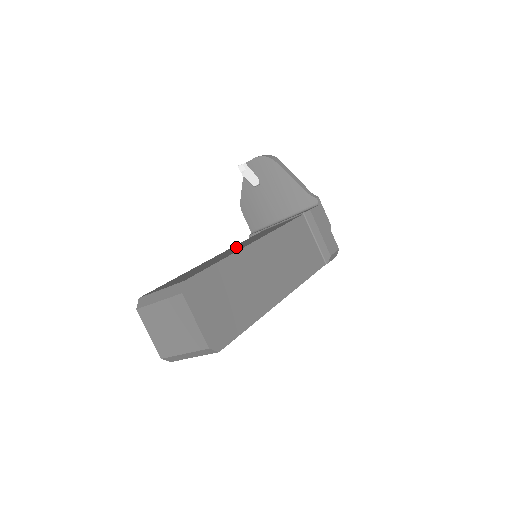
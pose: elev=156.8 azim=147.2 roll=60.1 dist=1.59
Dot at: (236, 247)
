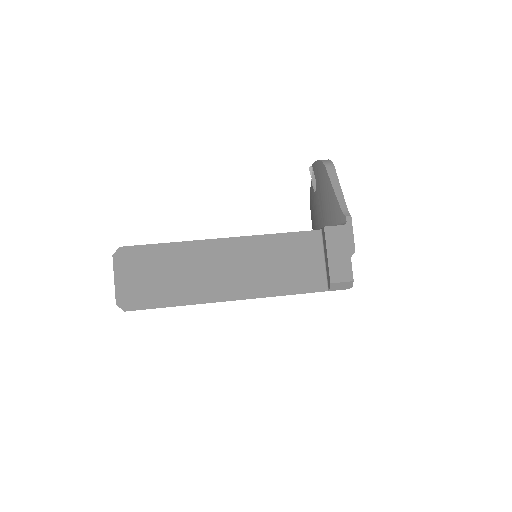
Dot at: occluded
